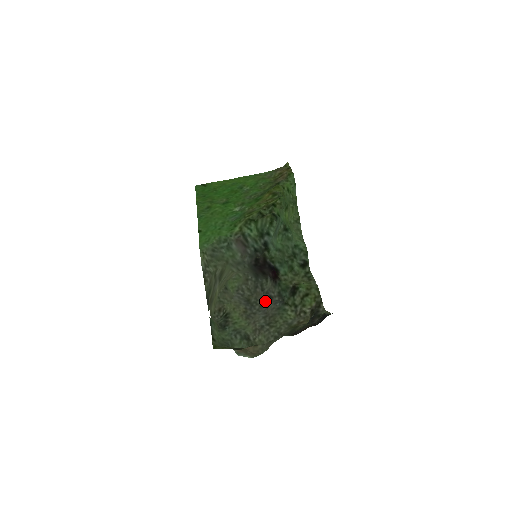
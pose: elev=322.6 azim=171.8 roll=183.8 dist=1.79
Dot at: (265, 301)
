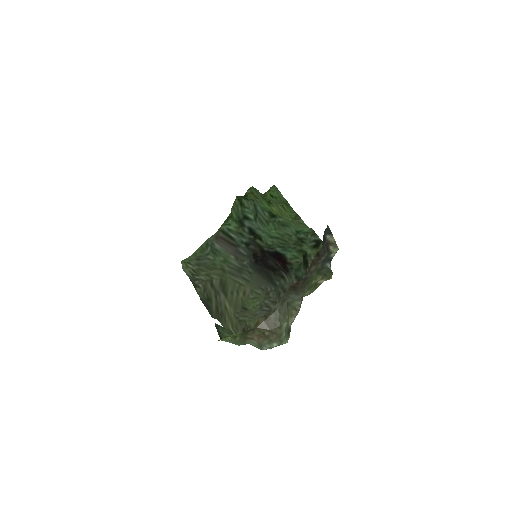
Dot at: occluded
